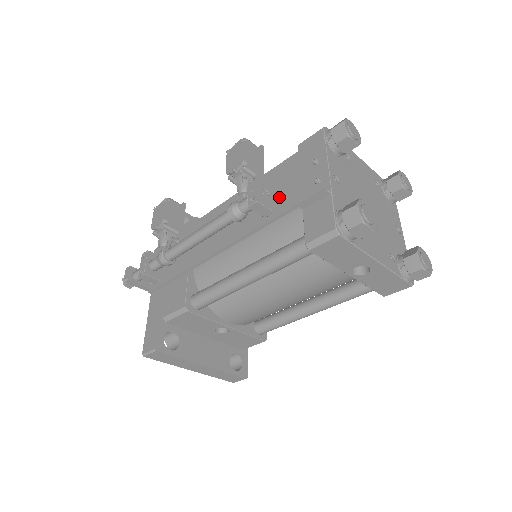
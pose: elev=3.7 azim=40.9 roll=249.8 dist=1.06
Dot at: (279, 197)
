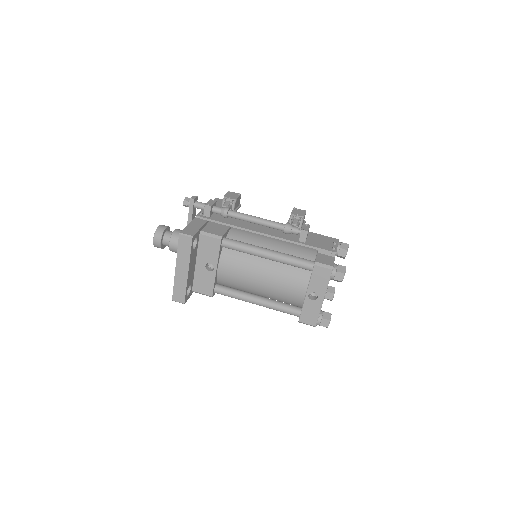
Dot at: (310, 241)
